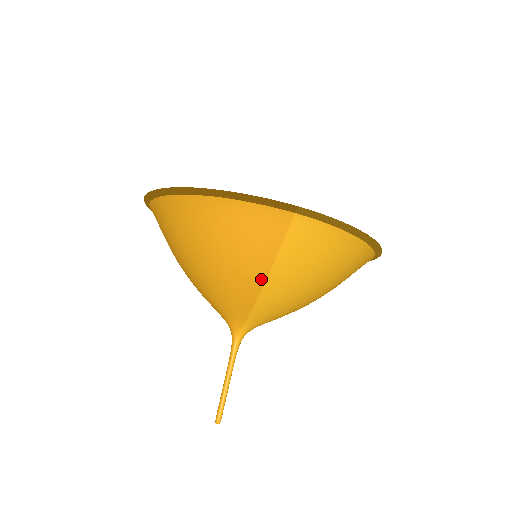
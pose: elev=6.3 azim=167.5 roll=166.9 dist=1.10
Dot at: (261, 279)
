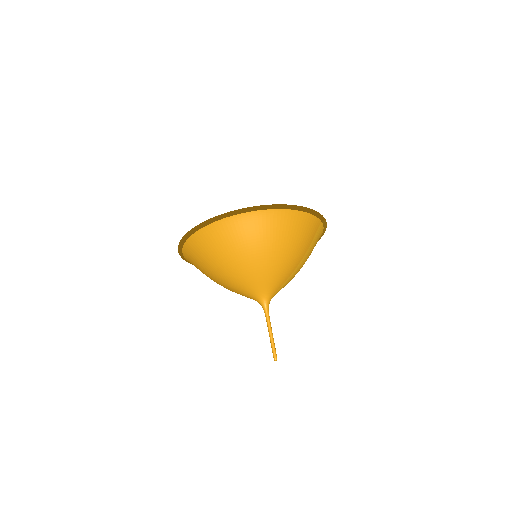
Dot at: (300, 260)
